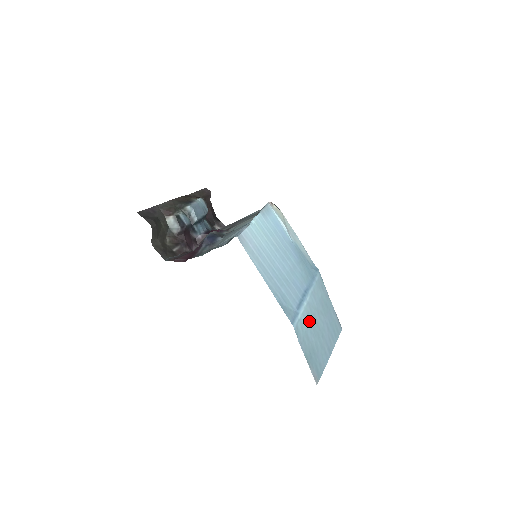
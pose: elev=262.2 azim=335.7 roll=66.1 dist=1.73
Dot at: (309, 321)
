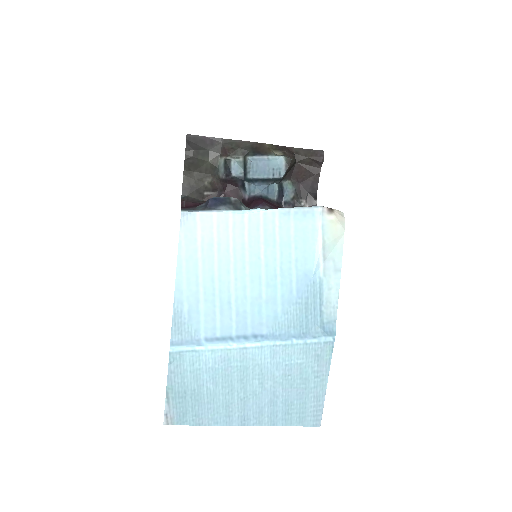
Dot at: (223, 366)
